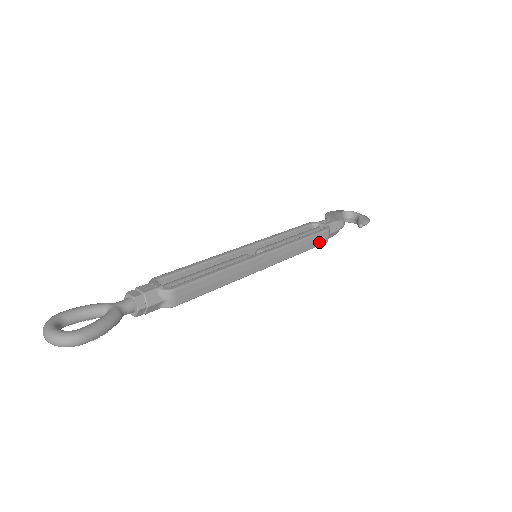
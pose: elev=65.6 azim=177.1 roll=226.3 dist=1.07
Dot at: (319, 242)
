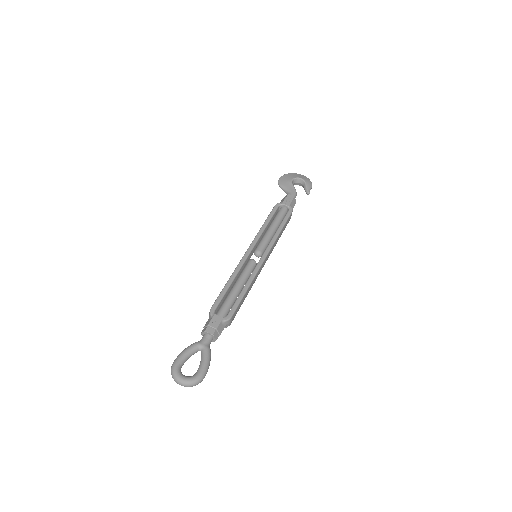
Dot at: occluded
